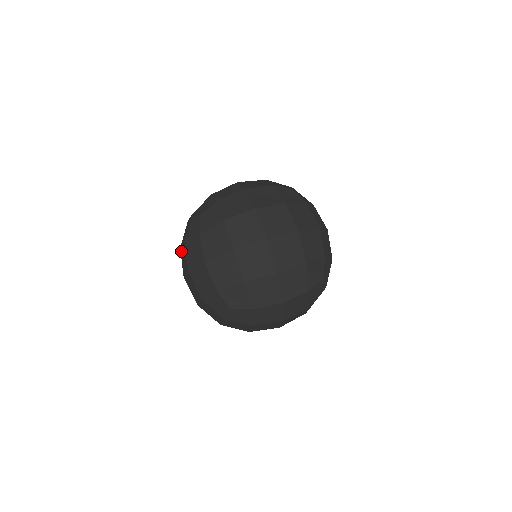
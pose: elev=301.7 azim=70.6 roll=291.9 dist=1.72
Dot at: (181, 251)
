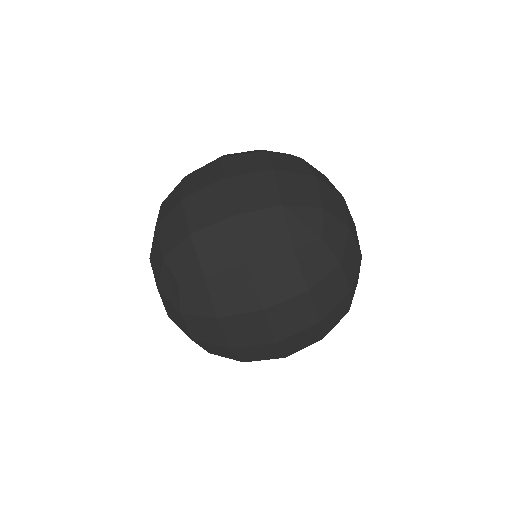
Dot at: occluded
